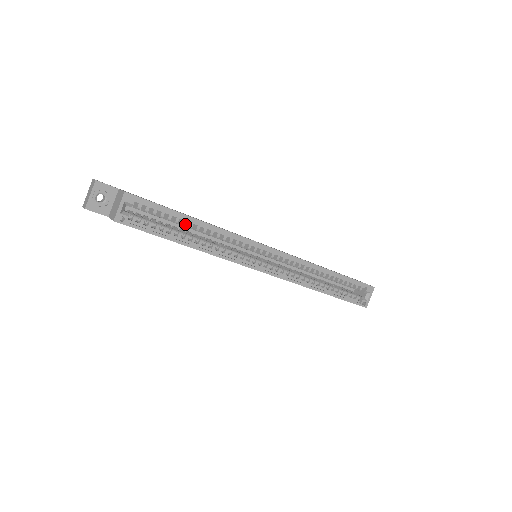
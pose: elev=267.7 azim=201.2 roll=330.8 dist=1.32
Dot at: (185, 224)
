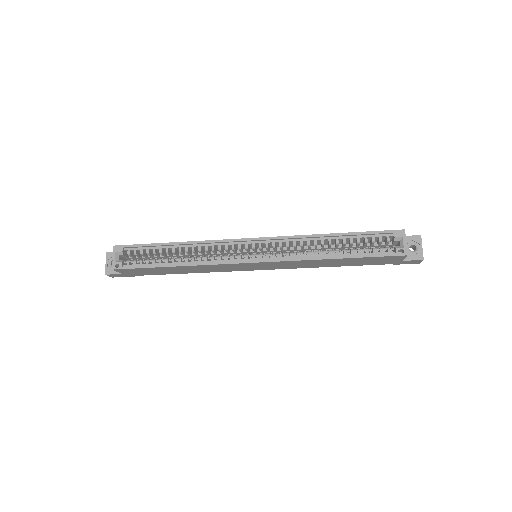
Dot at: occluded
